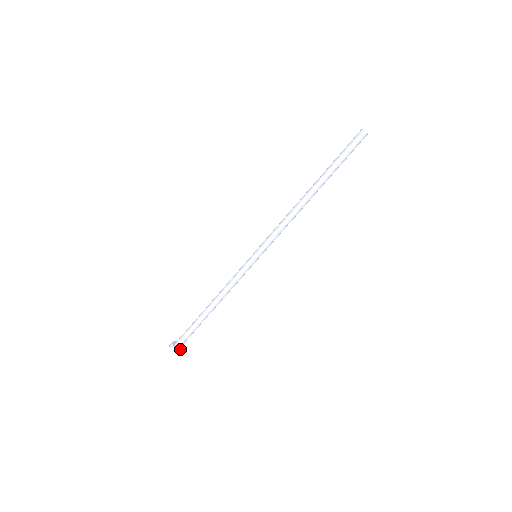
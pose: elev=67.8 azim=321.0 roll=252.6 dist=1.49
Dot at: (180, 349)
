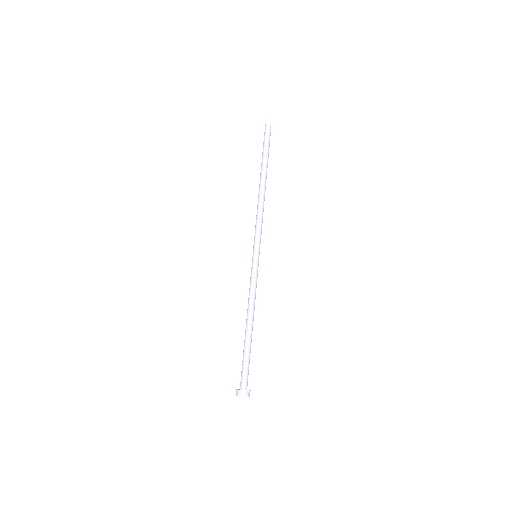
Dot at: (244, 390)
